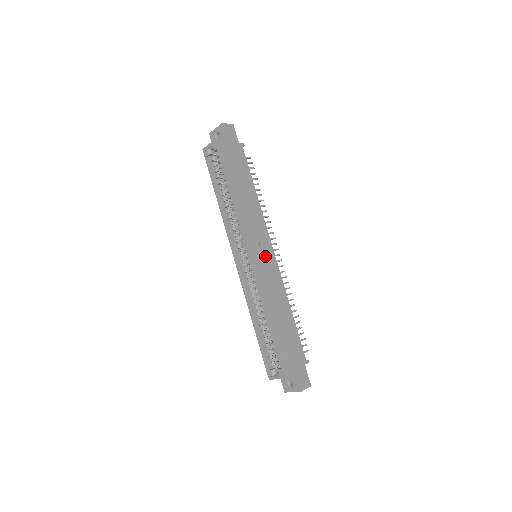
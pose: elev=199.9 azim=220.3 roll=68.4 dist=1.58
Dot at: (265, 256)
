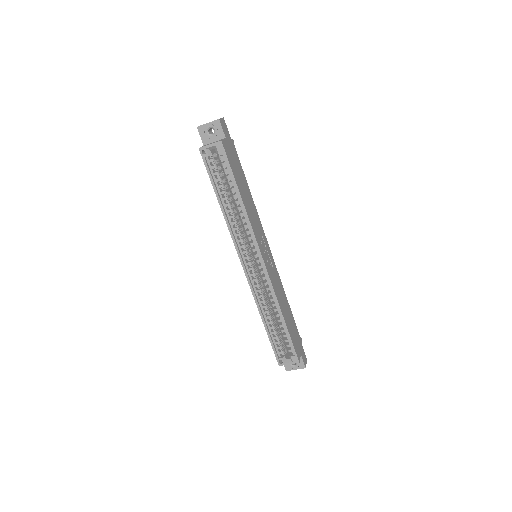
Dot at: (268, 256)
